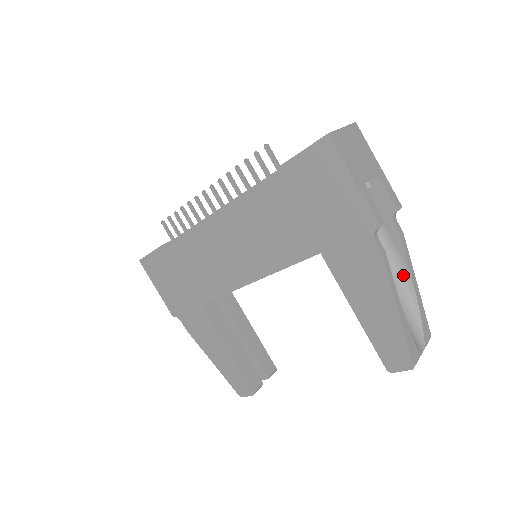
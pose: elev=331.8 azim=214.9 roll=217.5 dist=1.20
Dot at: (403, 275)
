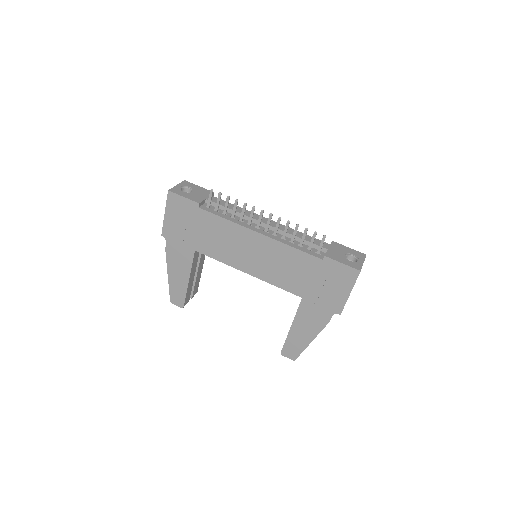
Dot at: occluded
